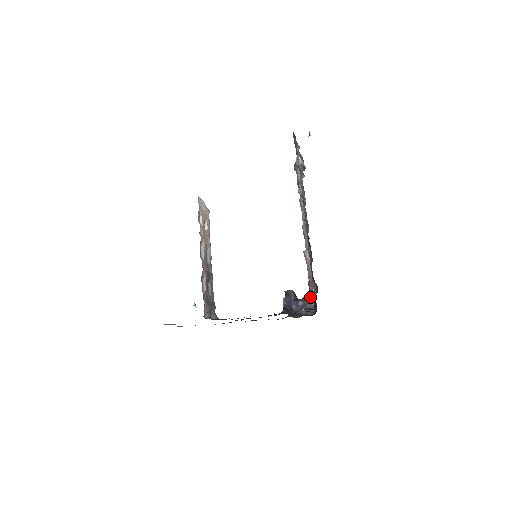
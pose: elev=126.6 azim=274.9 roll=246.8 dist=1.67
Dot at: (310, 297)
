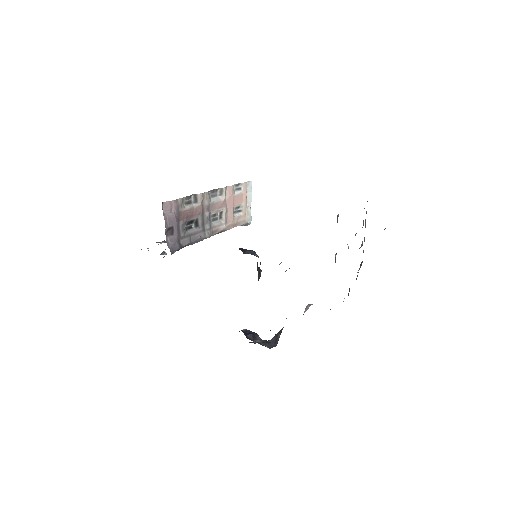
Dot at: (276, 336)
